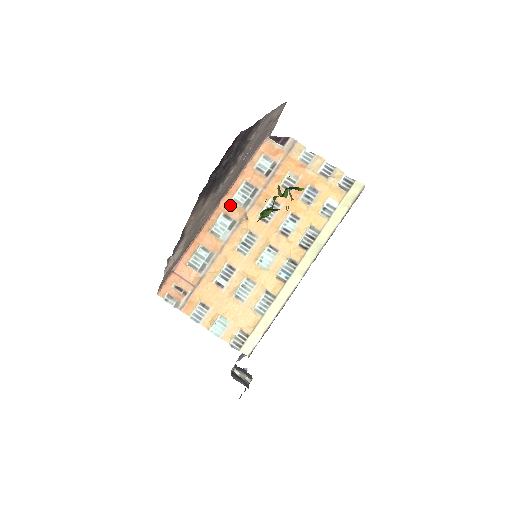
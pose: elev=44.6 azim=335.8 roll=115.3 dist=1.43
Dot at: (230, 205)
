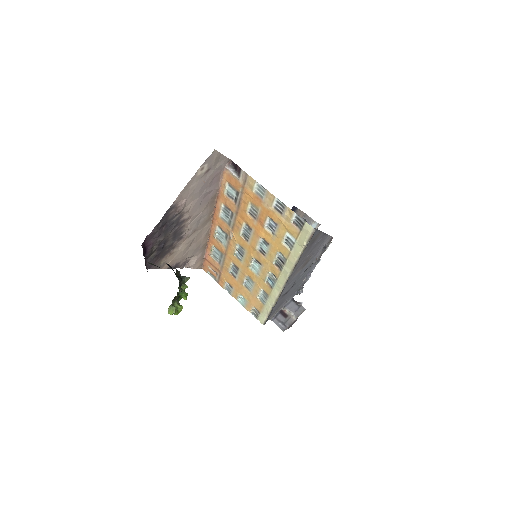
Dot at: (220, 221)
